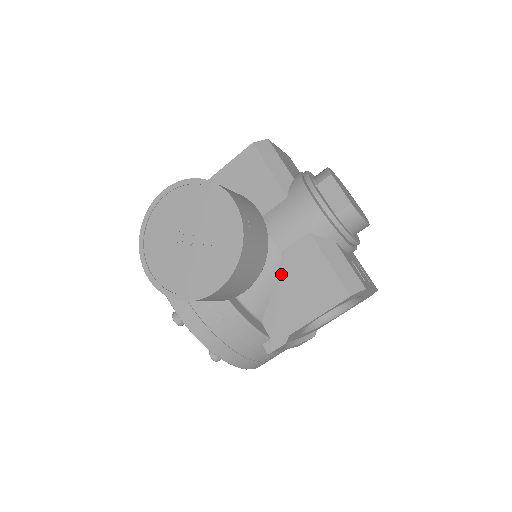
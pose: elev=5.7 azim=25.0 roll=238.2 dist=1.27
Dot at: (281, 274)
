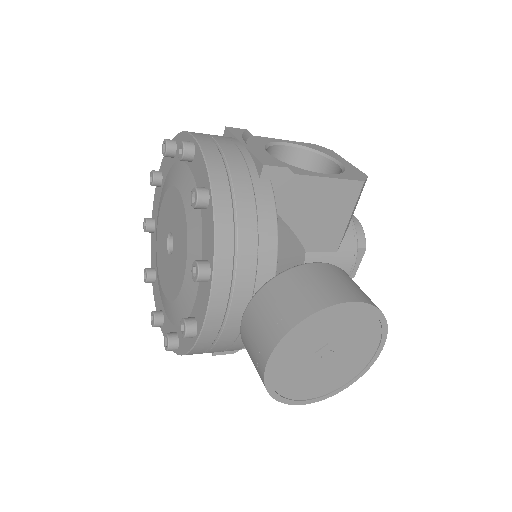
Dot at: occluded
